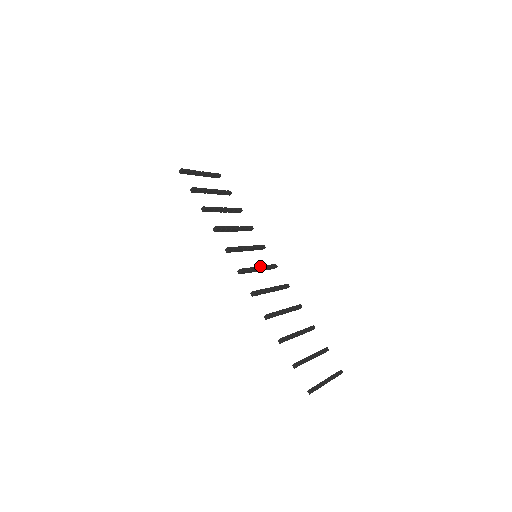
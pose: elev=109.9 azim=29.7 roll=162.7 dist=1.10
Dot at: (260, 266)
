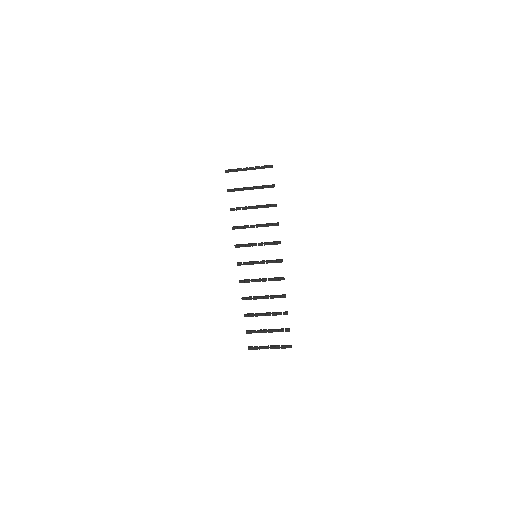
Dot at: (261, 261)
